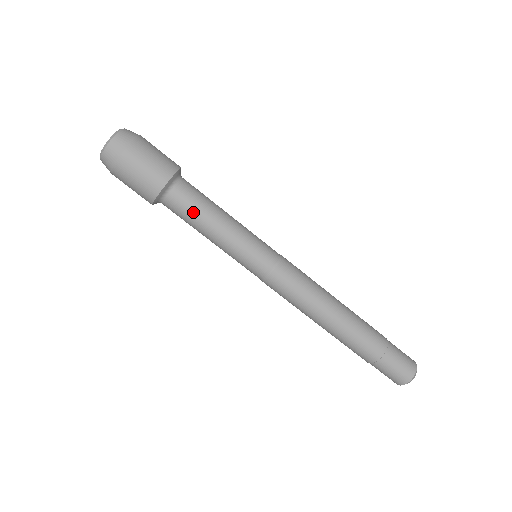
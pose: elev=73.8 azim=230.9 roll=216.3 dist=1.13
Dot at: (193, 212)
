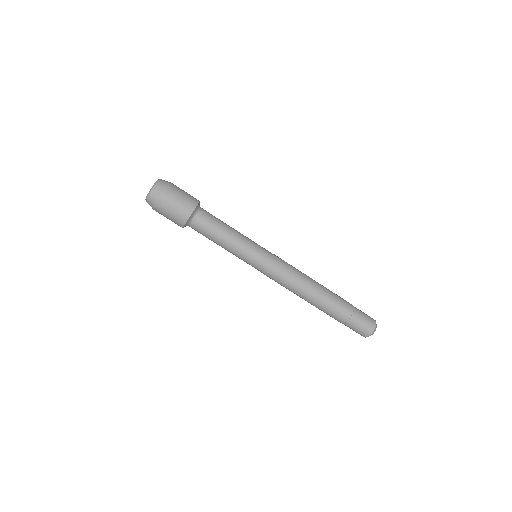
Dot at: (211, 230)
